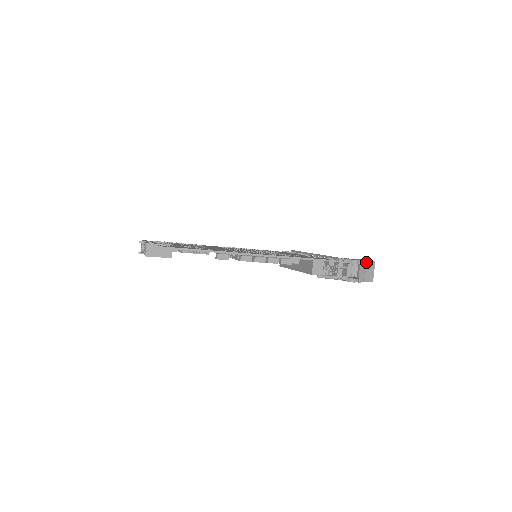
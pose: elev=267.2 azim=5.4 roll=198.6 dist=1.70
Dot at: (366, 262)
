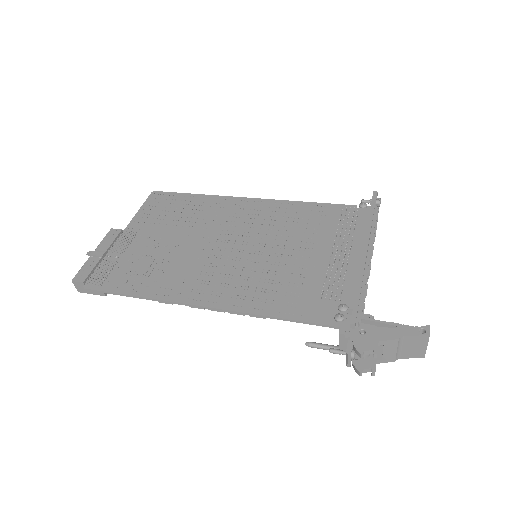
Dot at: (404, 338)
